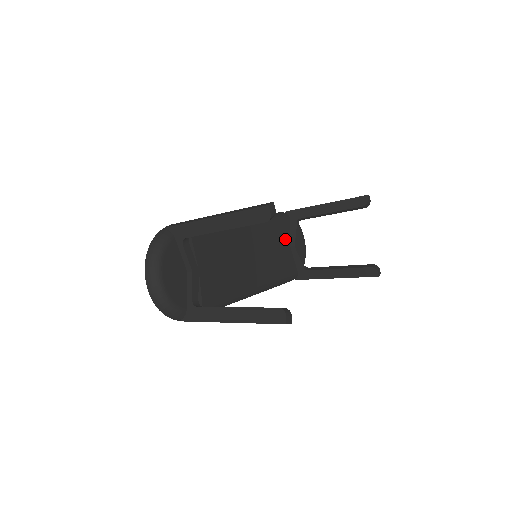
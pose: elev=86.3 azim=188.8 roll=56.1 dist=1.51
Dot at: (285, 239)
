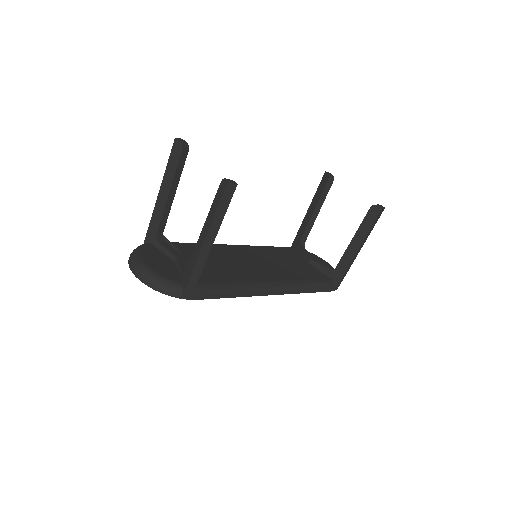
Dot at: (297, 259)
